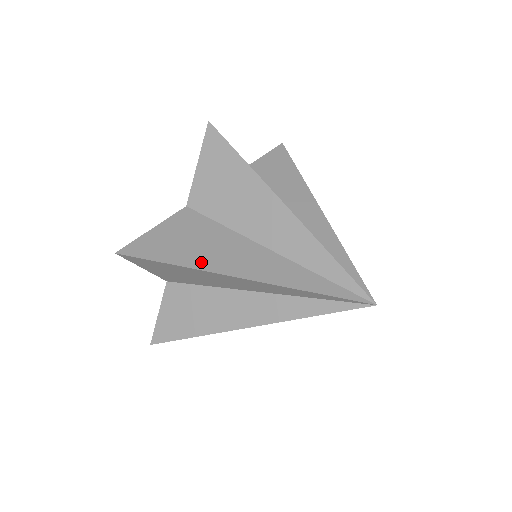
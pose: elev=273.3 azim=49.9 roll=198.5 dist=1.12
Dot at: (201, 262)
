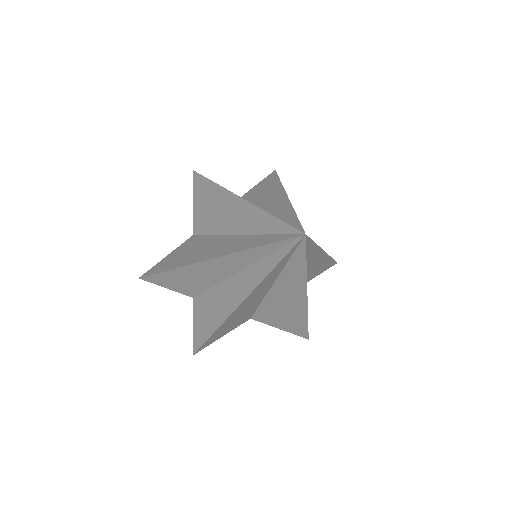
Dot at: (187, 261)
